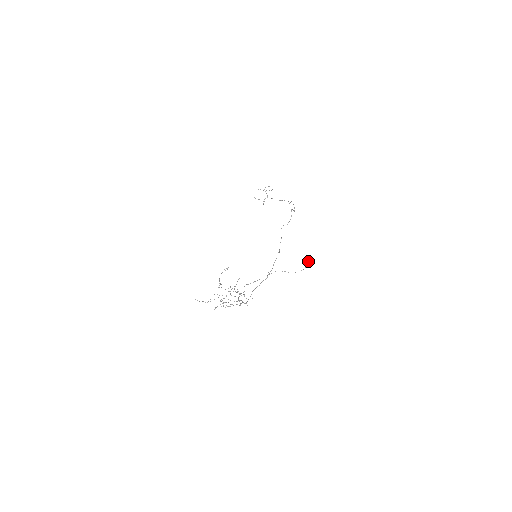
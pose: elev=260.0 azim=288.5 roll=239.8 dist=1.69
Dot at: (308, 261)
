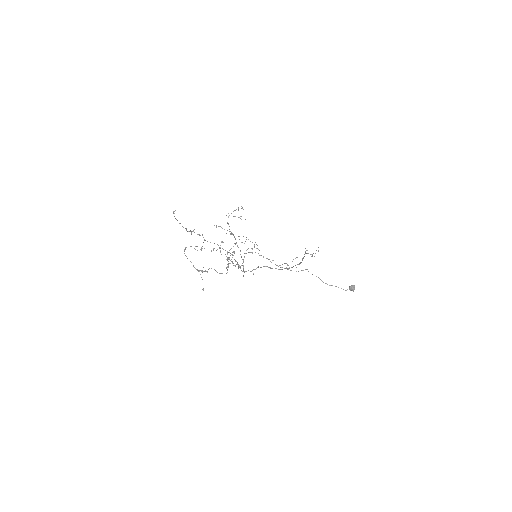
Dot at: (350, 287)
